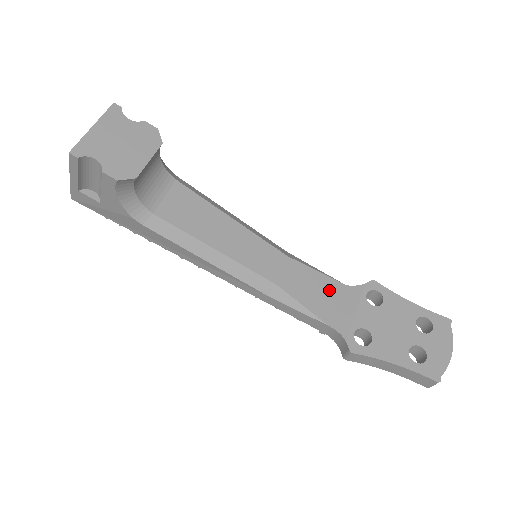
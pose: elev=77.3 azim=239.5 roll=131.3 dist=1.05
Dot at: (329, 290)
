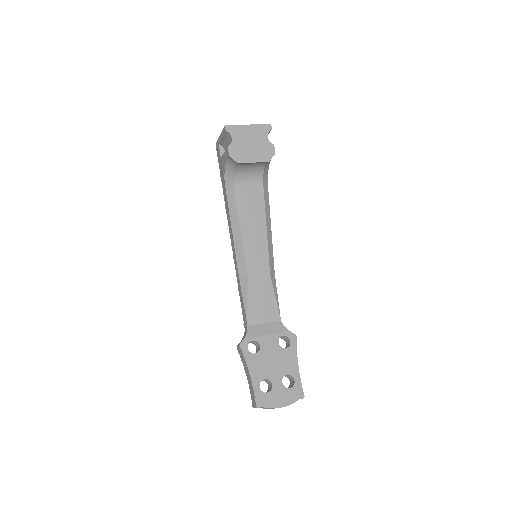
Dot at: (269, 311)
